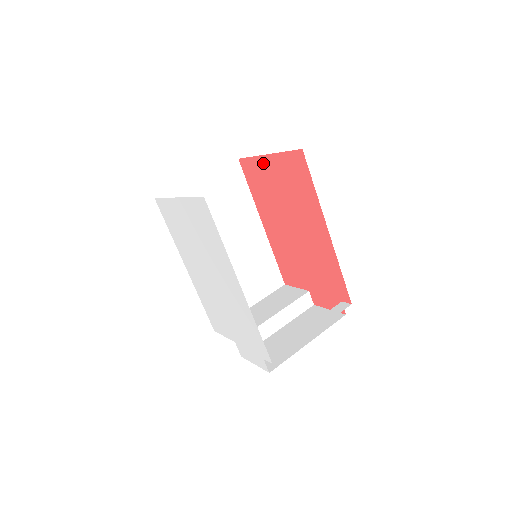
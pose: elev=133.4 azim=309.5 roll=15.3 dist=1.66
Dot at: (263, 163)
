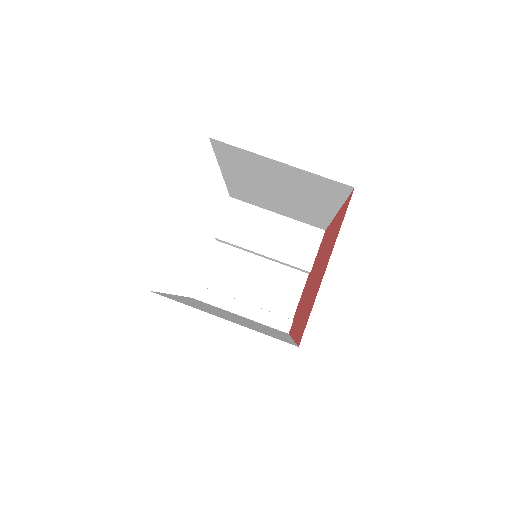
Dot at: (331, 251)
